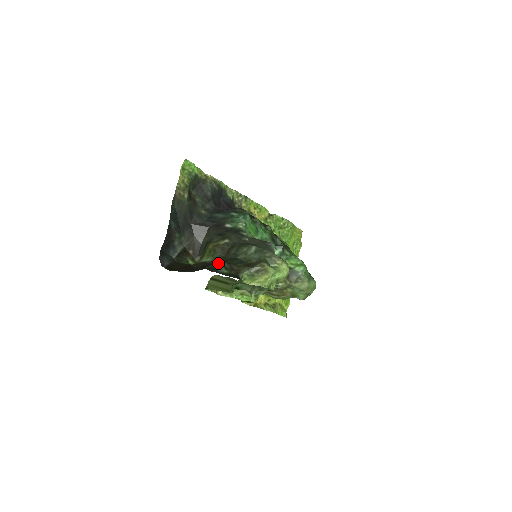
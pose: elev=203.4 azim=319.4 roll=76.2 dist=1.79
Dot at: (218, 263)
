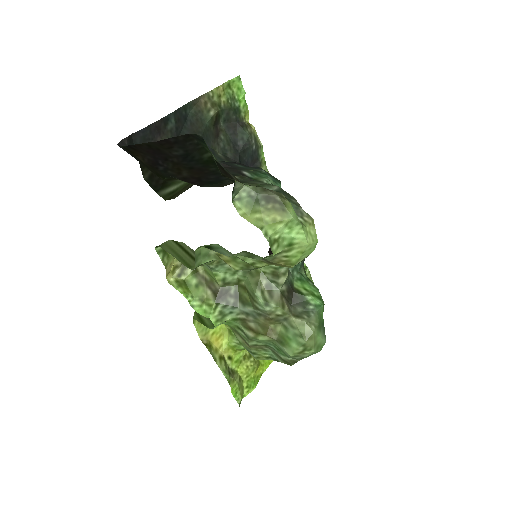
Dot at: occluded
